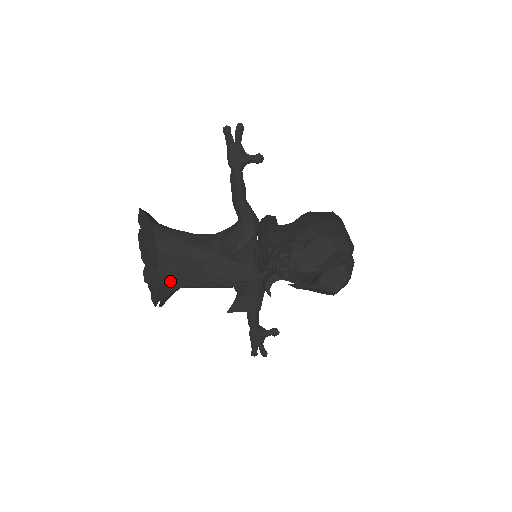
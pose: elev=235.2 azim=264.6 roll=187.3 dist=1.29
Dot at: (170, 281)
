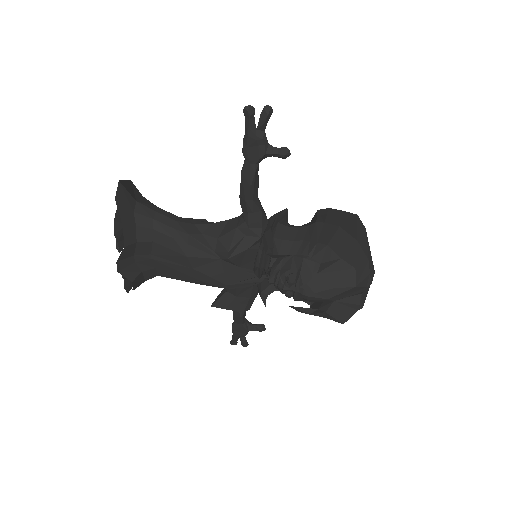
Dot at: (149, 269)
